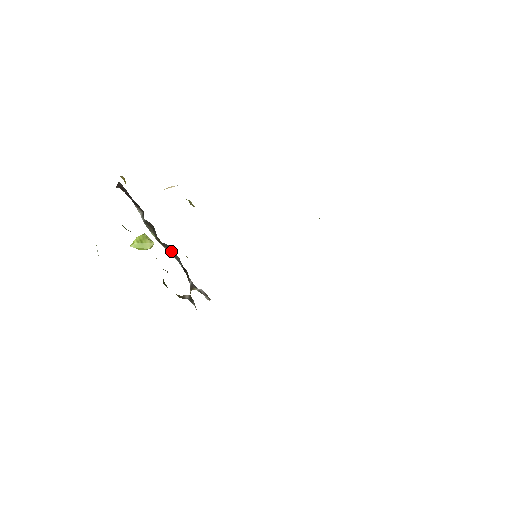
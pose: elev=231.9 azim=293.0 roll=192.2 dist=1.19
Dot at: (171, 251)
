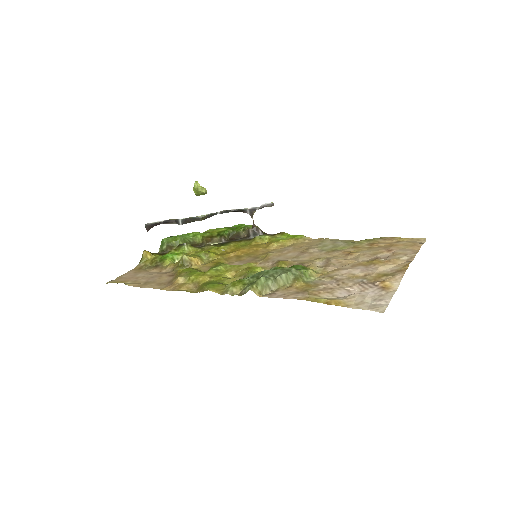
Dot at: (216, 214)
